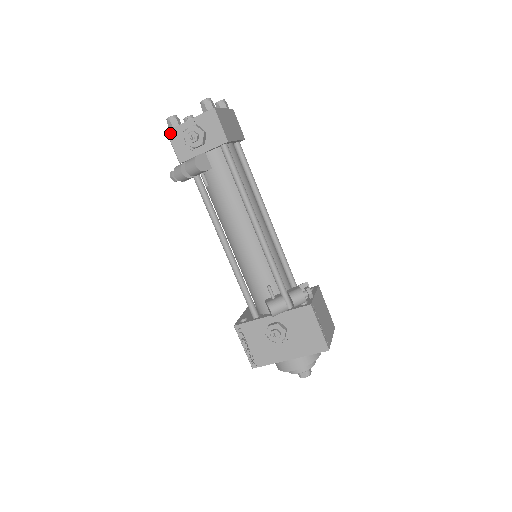
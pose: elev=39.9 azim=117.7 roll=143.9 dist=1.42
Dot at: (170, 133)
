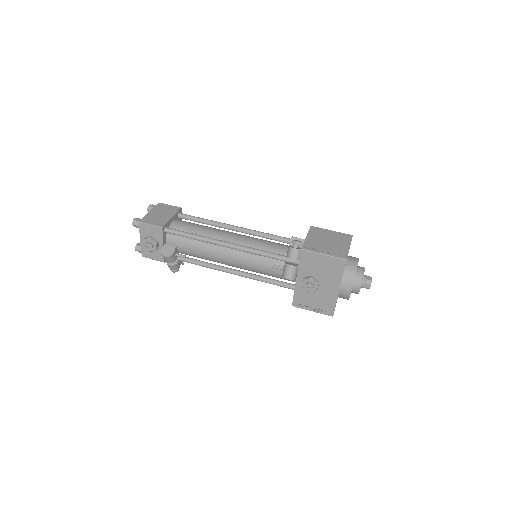
Dot at: (144, 255)
